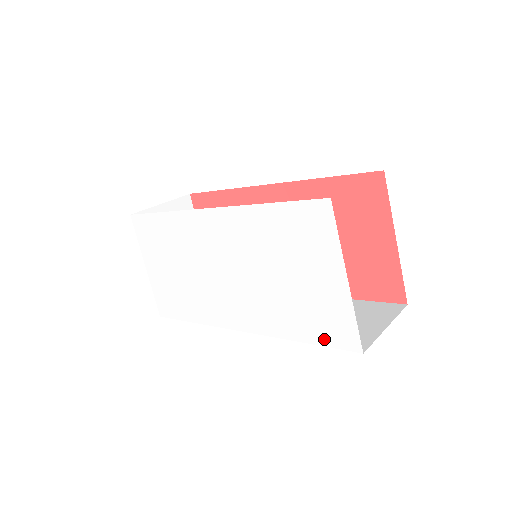
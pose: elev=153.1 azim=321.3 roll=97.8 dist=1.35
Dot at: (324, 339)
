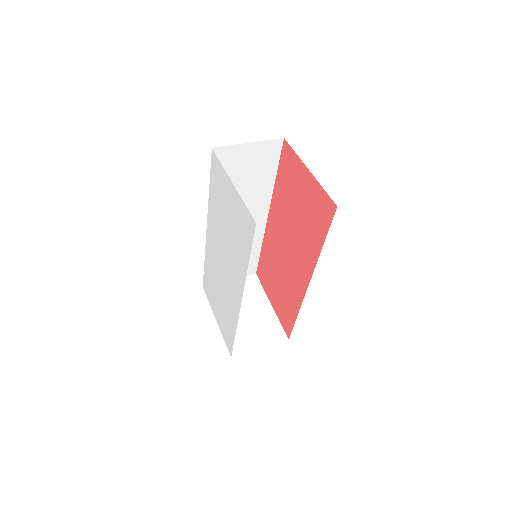
Dot at: (249, 243)
